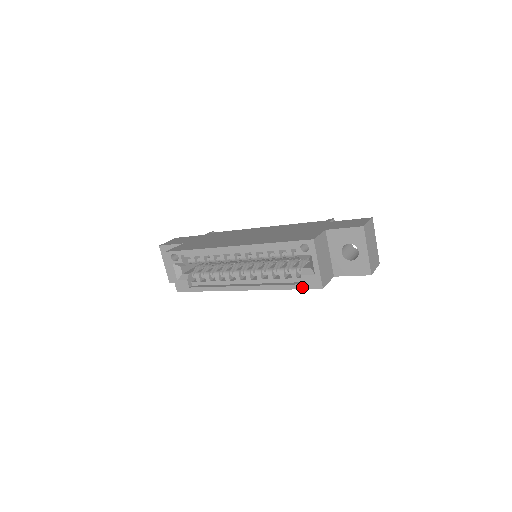
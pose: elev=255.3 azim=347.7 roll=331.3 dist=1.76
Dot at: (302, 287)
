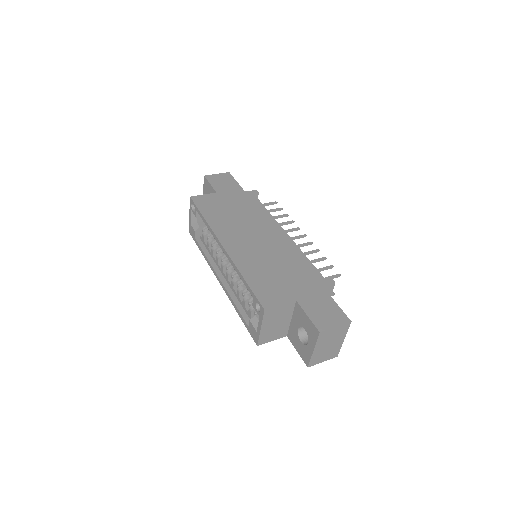
Dot at: (247, 328)
